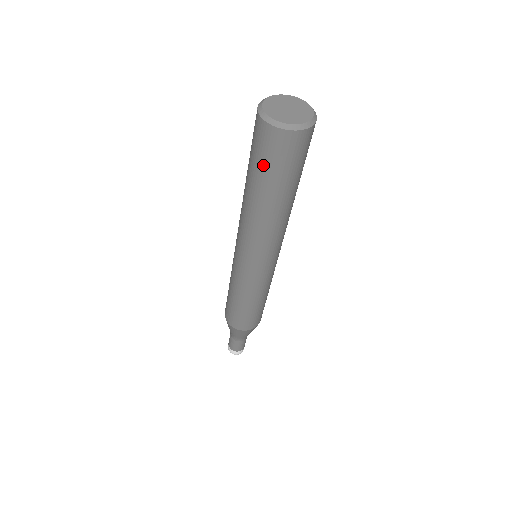
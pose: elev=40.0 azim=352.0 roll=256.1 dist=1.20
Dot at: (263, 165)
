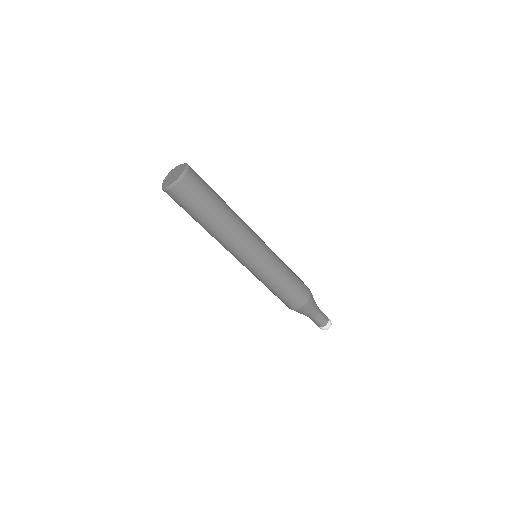
Dot at: (190, 208)
